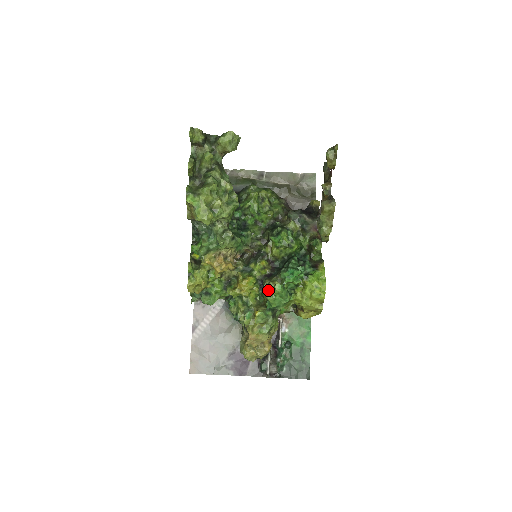
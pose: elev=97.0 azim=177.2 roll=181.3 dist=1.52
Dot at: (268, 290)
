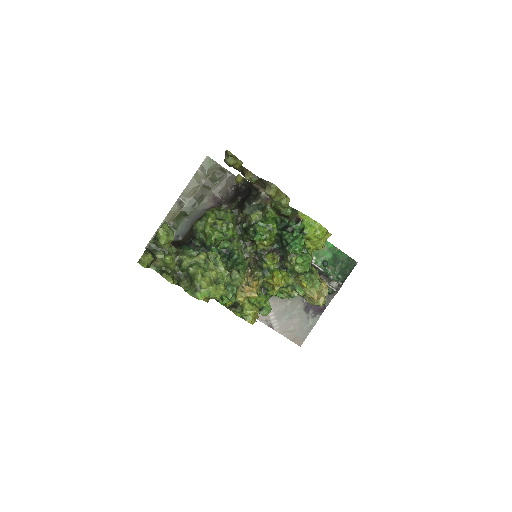
Dot at: (295, 268)
